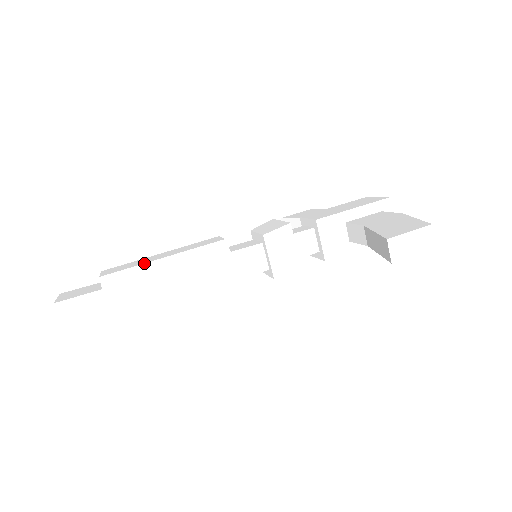
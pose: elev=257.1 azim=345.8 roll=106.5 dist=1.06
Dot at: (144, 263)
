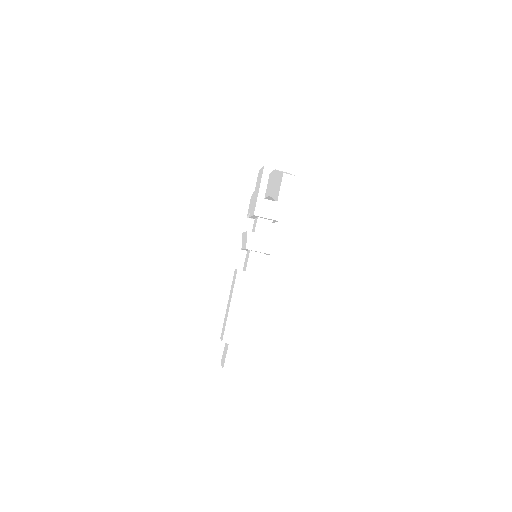
Dot at: (227, 317)
